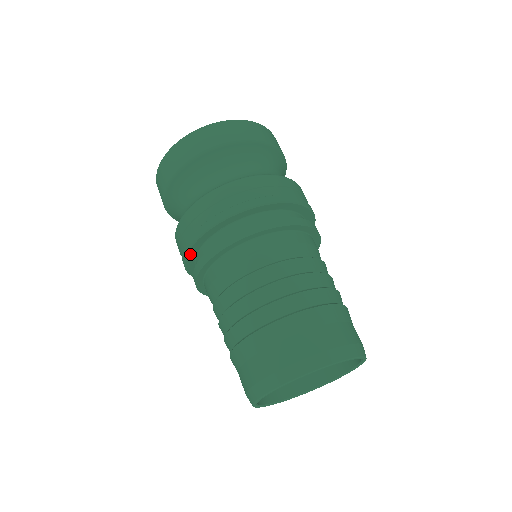
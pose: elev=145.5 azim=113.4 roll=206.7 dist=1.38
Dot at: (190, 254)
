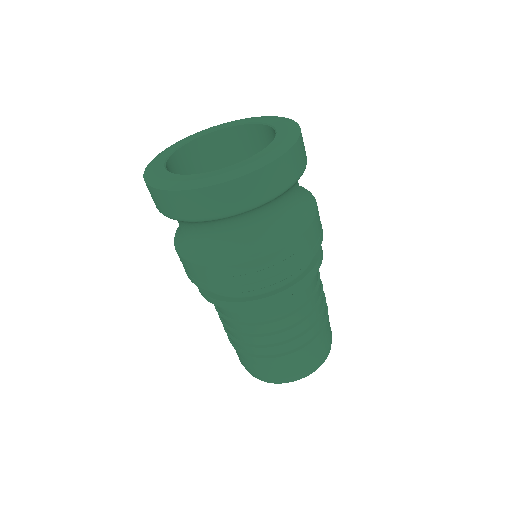
Dot at: (252, 288)
